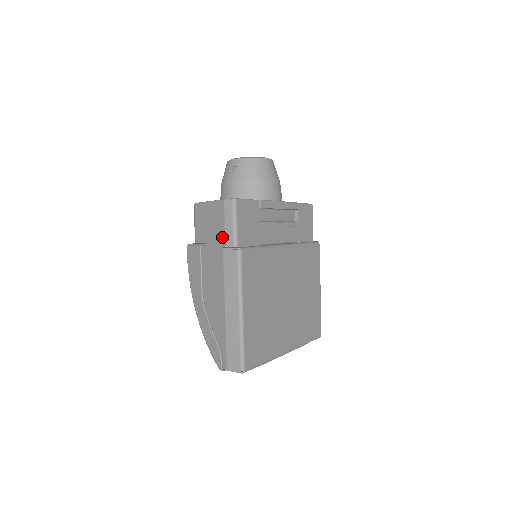
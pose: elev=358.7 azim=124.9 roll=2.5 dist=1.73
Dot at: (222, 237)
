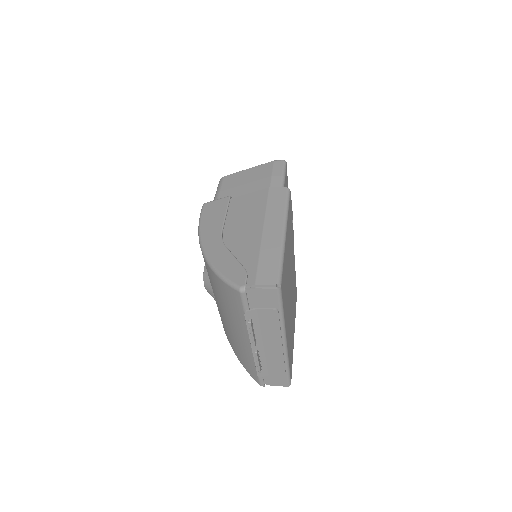
Dot at: (266, 183)
